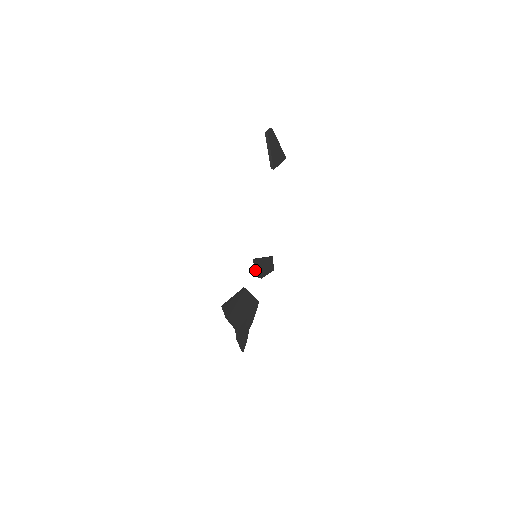
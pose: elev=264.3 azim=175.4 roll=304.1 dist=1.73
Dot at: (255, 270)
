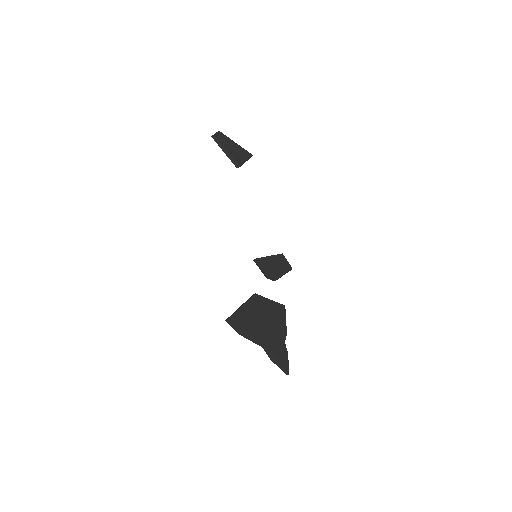
Dot at: (262, 272)
